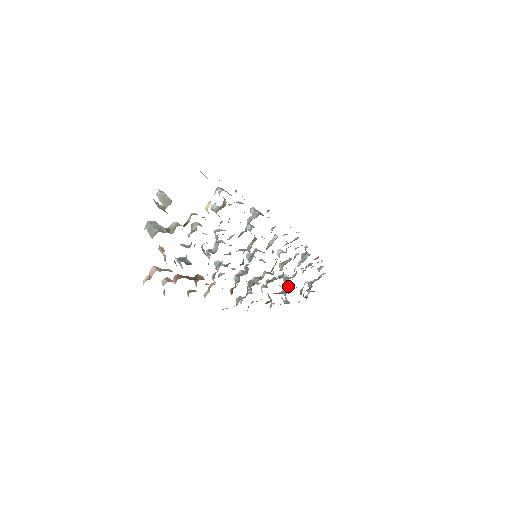
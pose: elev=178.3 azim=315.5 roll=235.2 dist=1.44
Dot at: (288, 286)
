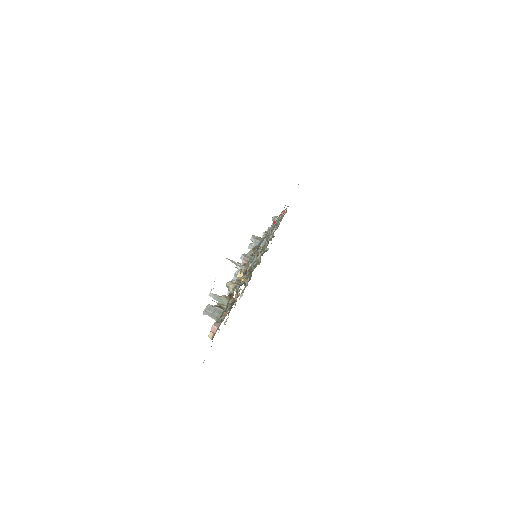
Dot at: occluded
